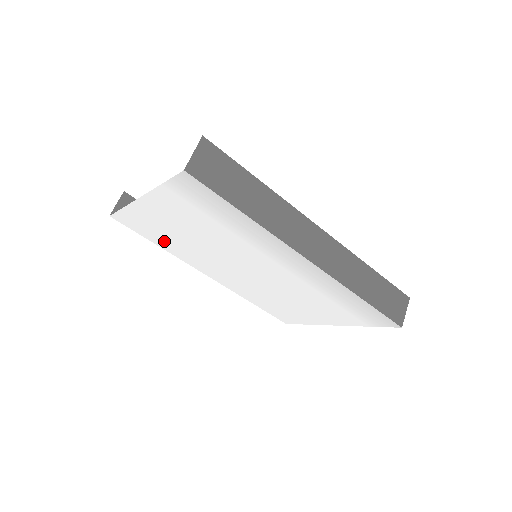
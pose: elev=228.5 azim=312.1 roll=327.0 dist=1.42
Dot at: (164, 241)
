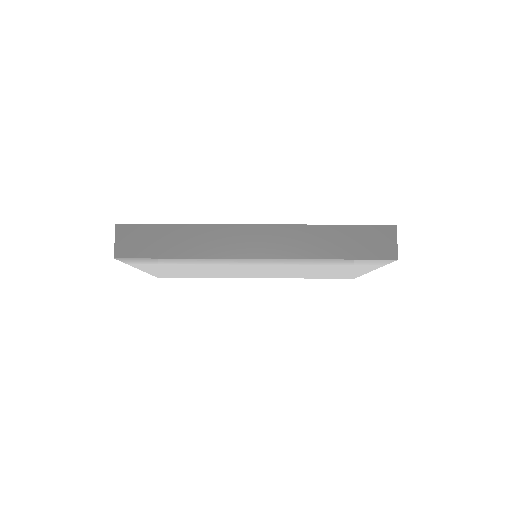
Dot at: (198, 276)
